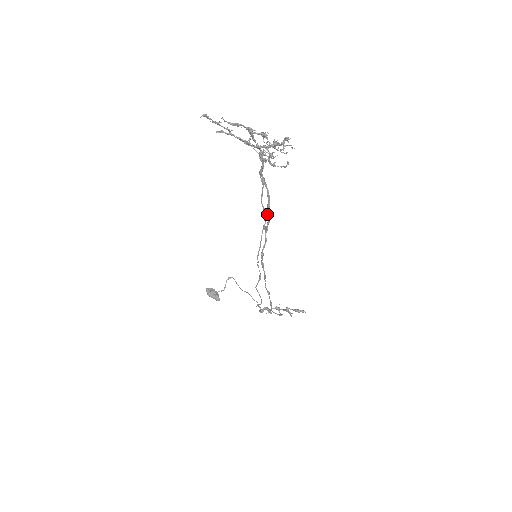
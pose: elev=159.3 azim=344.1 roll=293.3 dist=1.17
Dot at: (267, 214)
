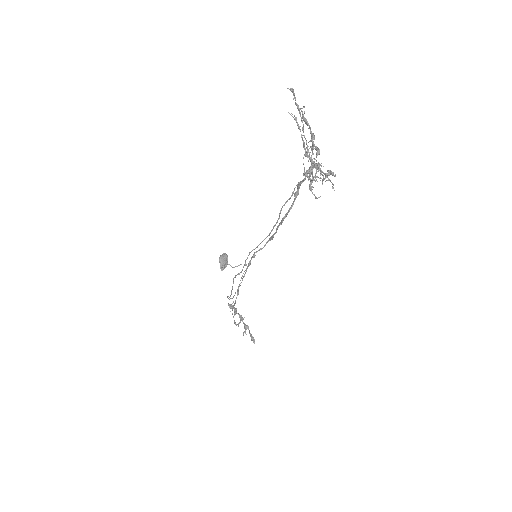
Dot at: occluded
